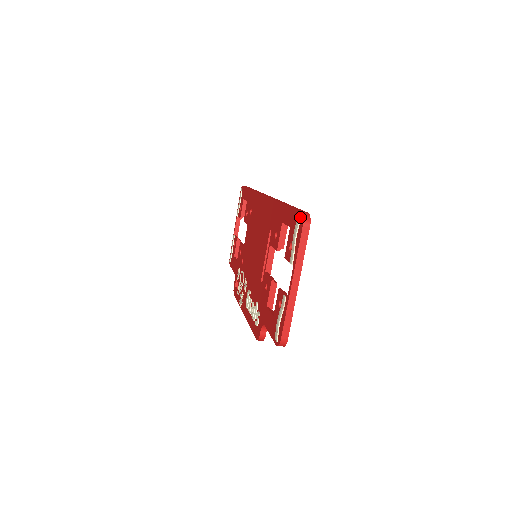
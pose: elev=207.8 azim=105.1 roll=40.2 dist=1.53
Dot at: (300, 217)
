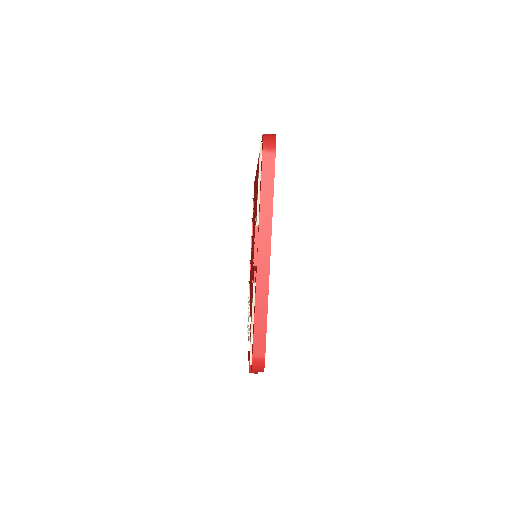
Dot at: occluded
